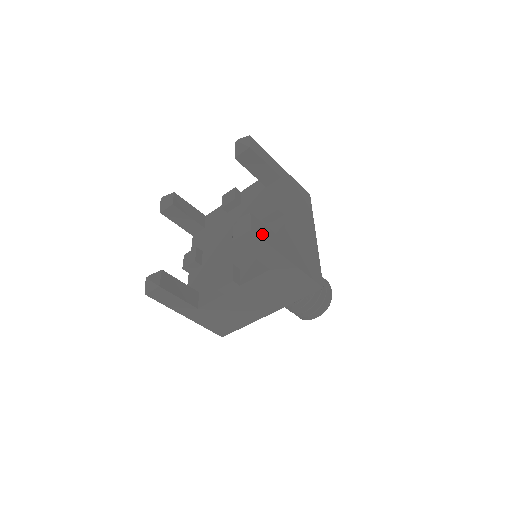
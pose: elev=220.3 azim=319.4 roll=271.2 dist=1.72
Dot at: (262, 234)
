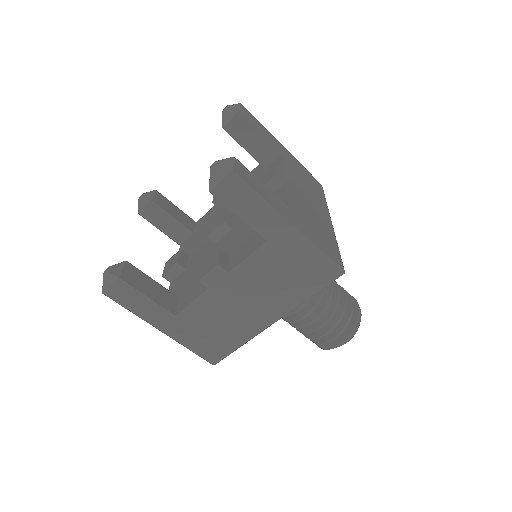
Dot at: (250, 182)
